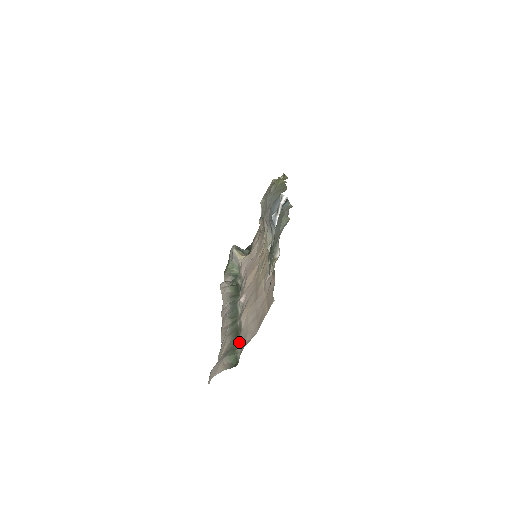
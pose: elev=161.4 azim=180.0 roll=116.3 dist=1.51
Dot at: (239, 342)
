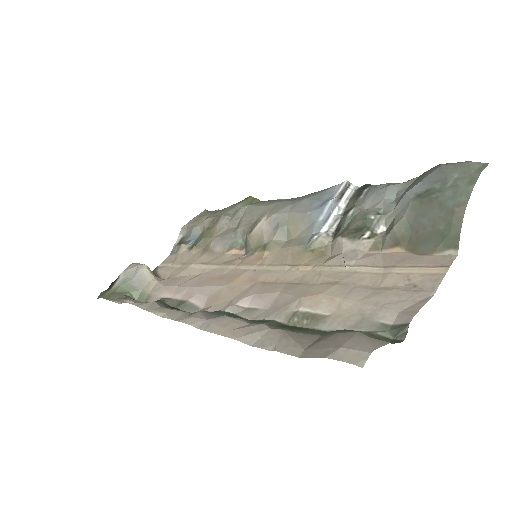
Dot at: (345, 326)
